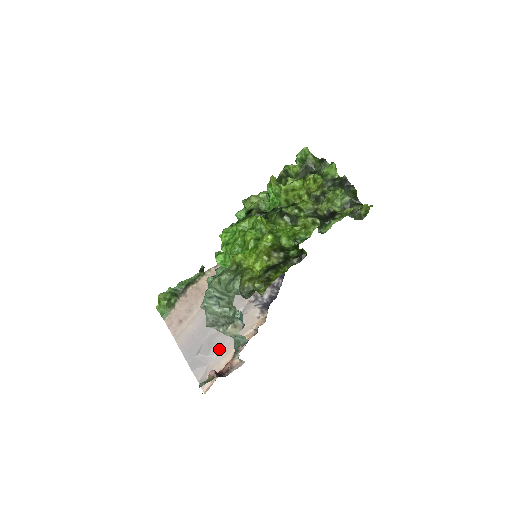
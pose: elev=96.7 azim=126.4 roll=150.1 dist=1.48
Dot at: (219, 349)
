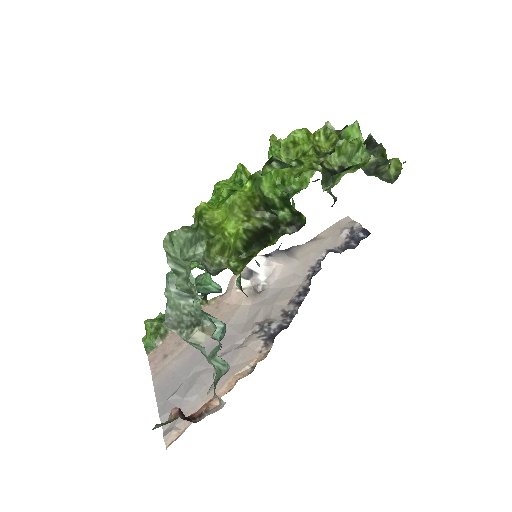
Dot at: (200, 390)
